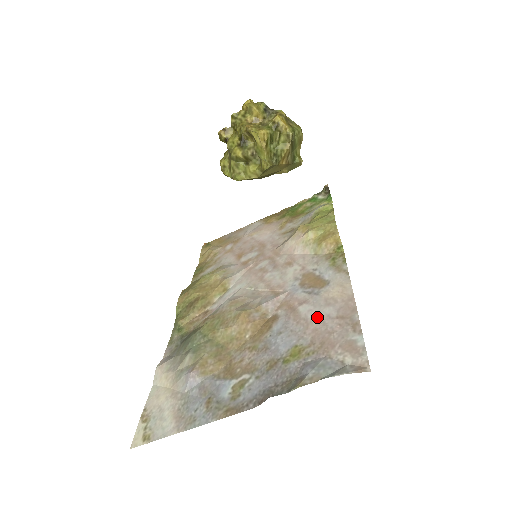
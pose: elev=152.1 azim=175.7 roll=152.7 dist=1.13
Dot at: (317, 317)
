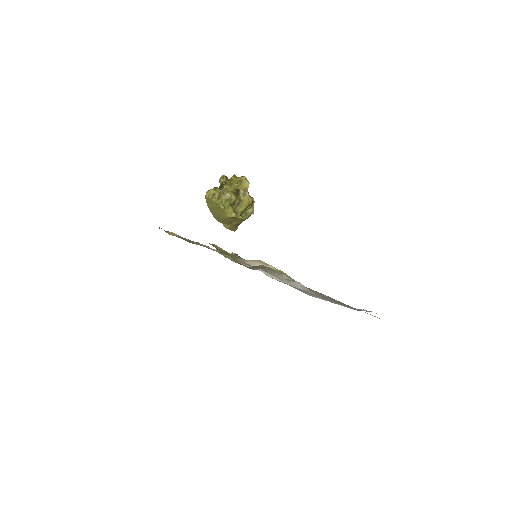
Dot at: occluded
